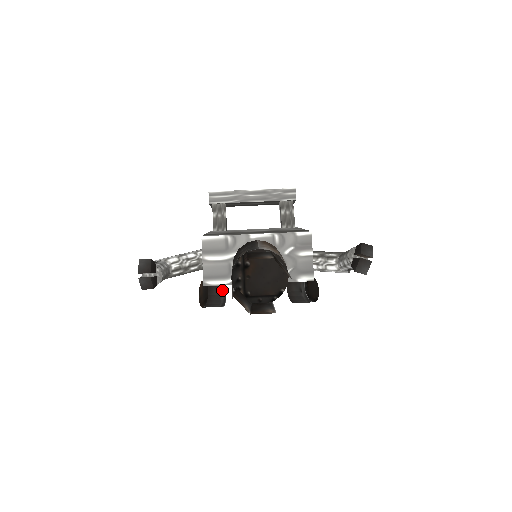
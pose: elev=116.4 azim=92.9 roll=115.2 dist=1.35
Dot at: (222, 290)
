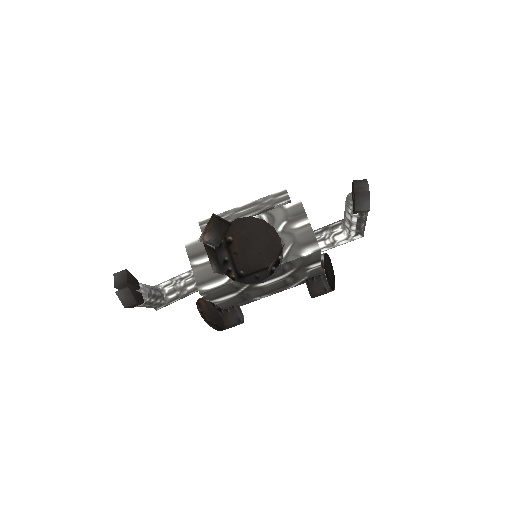
Dot at: (239, 317)
